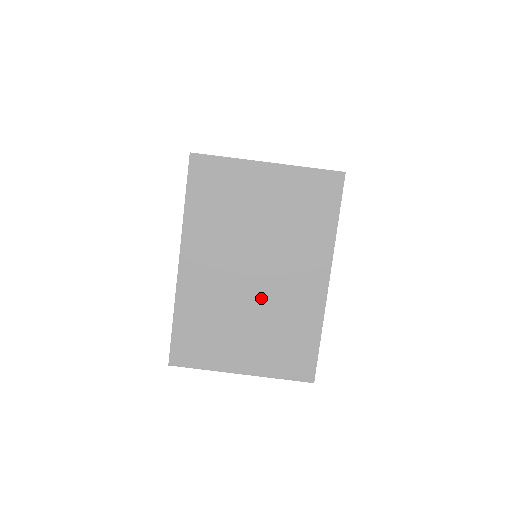
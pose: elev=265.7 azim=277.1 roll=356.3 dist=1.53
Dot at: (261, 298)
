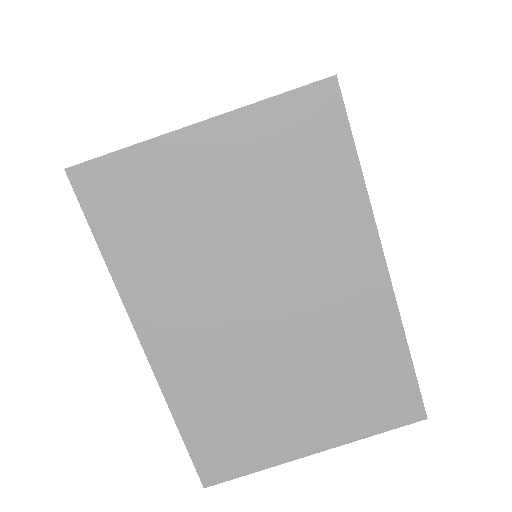
Dot at: (292, 338)
